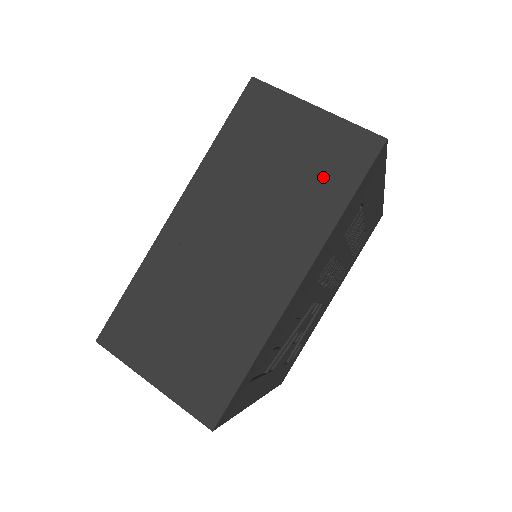
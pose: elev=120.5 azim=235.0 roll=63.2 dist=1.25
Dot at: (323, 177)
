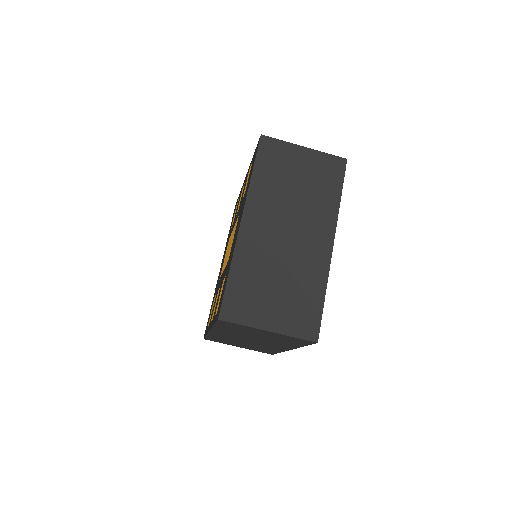
Dot at: (286, 341)
